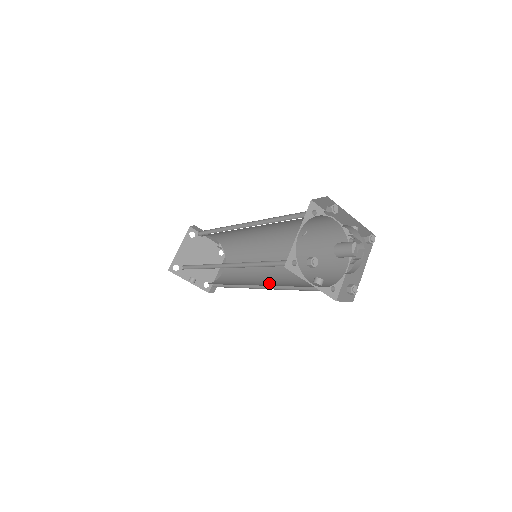
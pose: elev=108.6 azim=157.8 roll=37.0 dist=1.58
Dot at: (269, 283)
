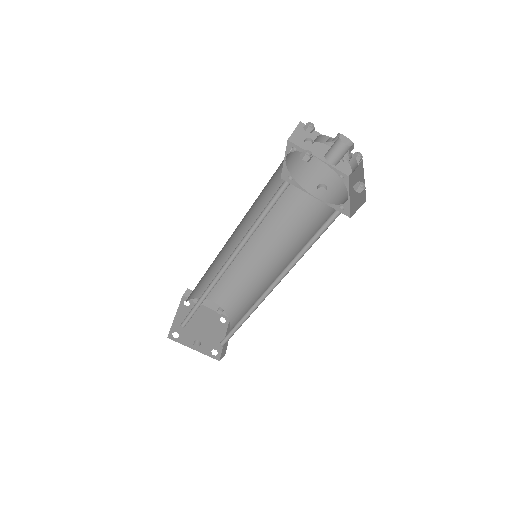
Dot at: occluded
